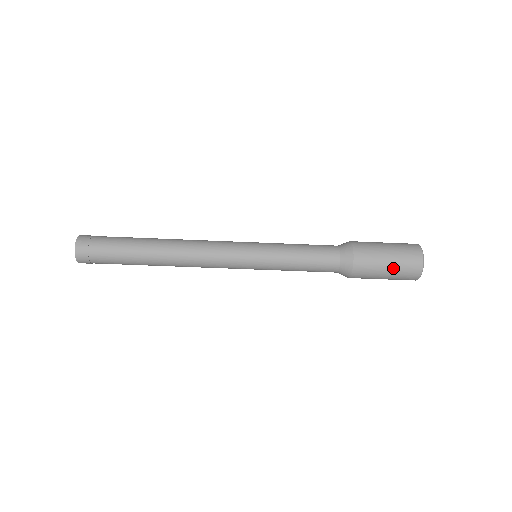
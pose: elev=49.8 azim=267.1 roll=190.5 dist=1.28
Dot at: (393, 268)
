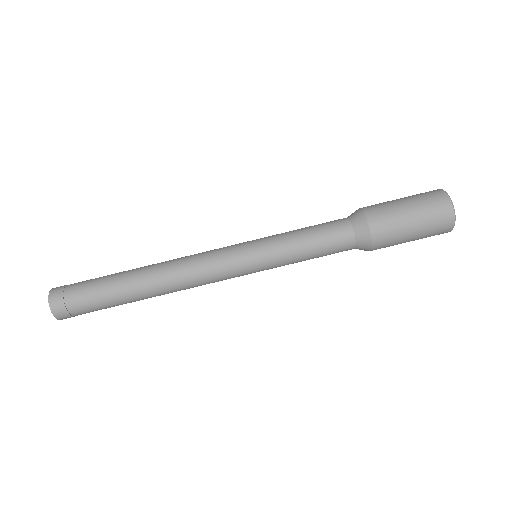
Dot at: (418, 216)
